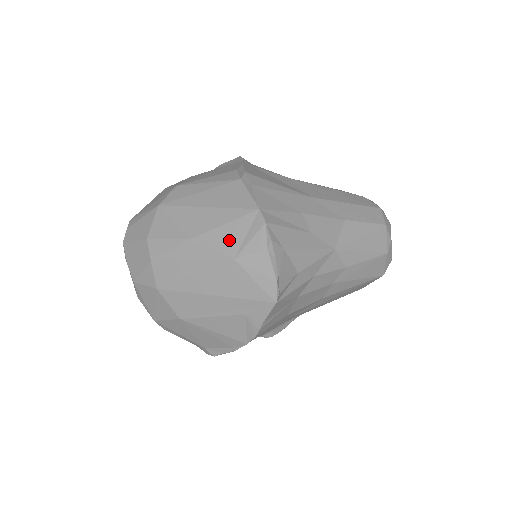
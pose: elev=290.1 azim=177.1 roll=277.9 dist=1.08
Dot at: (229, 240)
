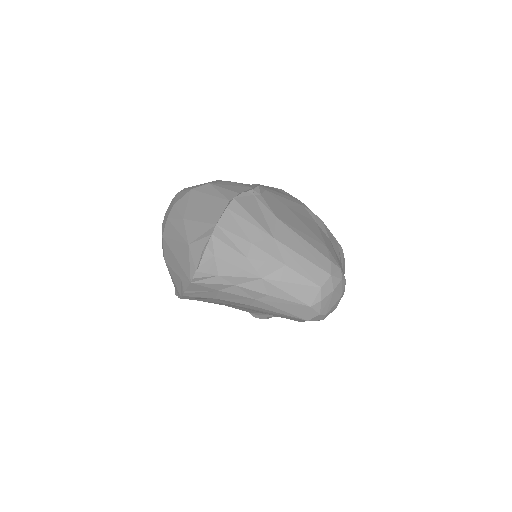
Dot at: (195, 232)
